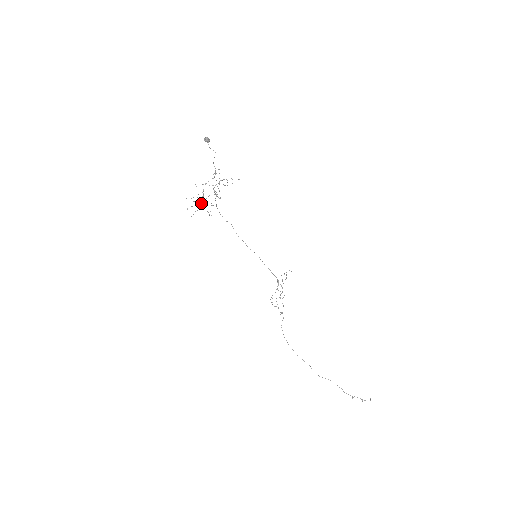
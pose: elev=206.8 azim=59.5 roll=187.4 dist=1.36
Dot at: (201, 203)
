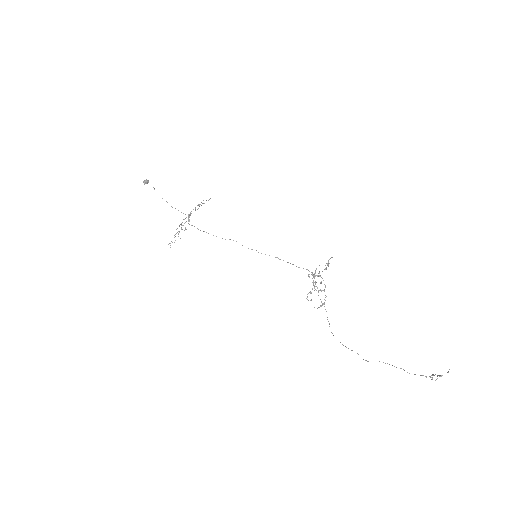
Dot at: occluded
